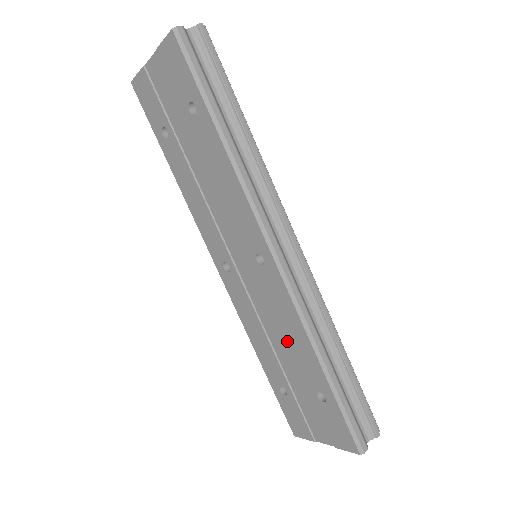
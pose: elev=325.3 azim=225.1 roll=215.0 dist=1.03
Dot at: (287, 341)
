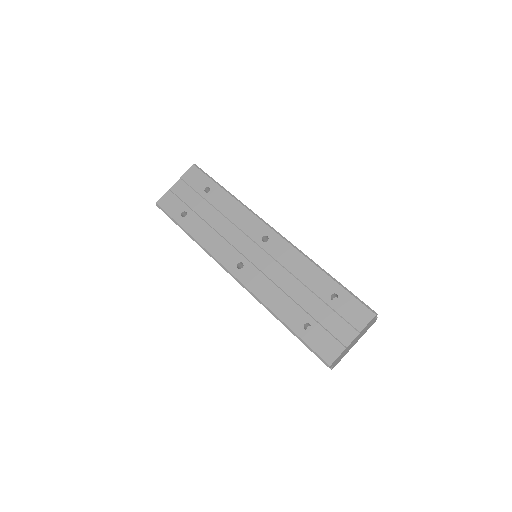
Dot at: (298, 278)
